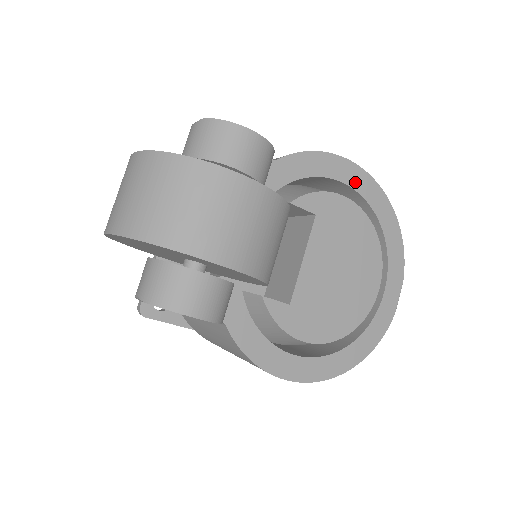
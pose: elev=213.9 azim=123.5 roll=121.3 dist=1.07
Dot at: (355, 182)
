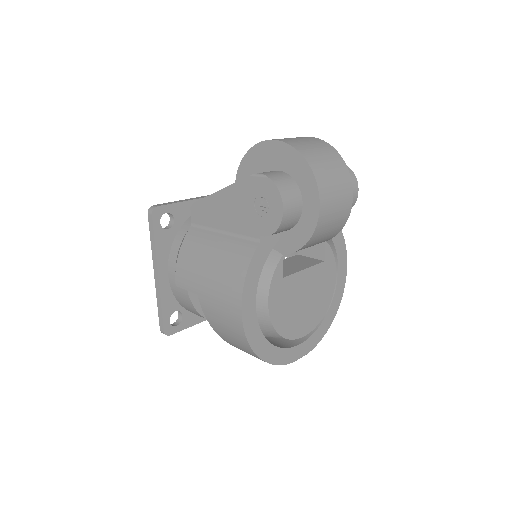
Dot at: (340, 277)
